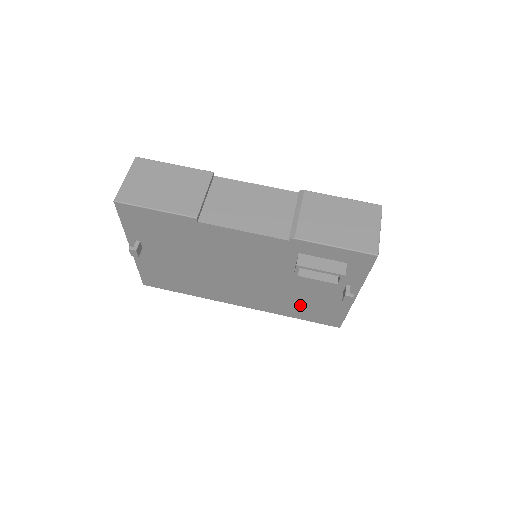
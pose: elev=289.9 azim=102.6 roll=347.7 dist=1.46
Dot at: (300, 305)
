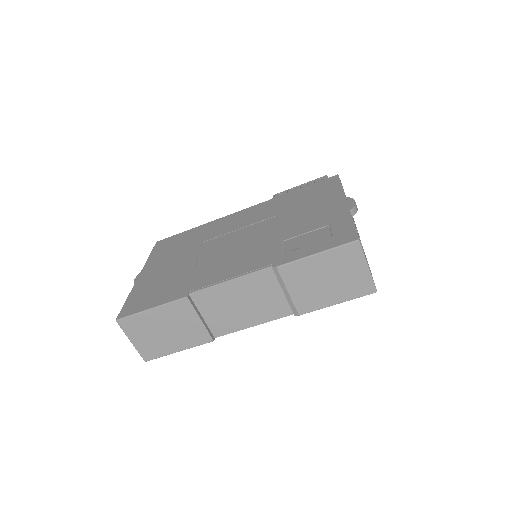
Dot at: occluded
